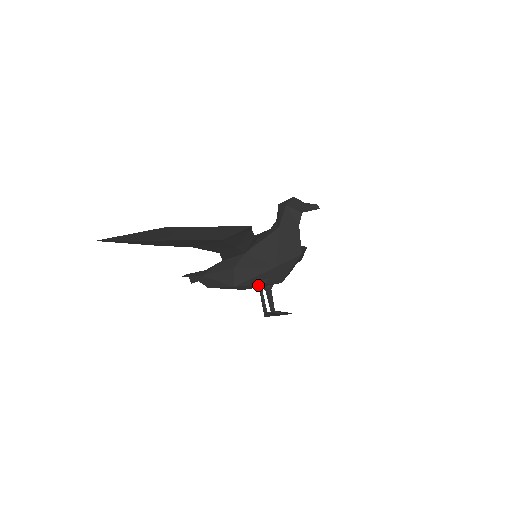
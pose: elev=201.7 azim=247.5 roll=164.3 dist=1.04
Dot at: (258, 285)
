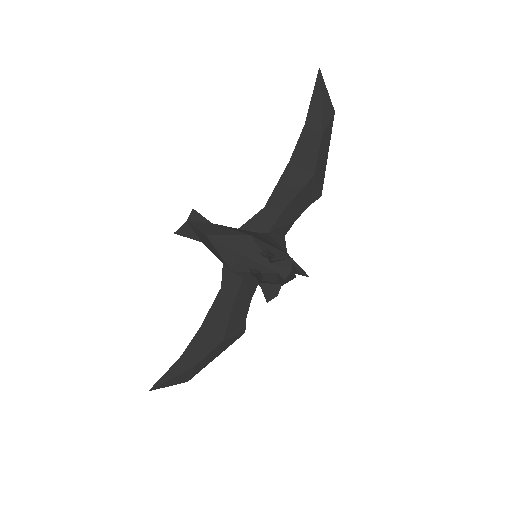
Dot at: (268, 252)
